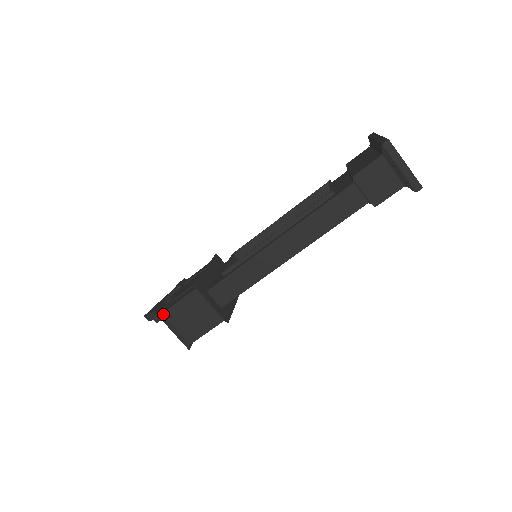
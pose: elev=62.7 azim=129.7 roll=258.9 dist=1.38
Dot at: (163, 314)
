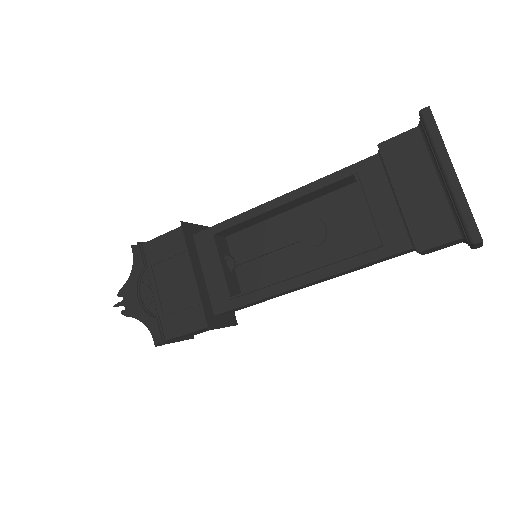
Dot at: (167, 341)
